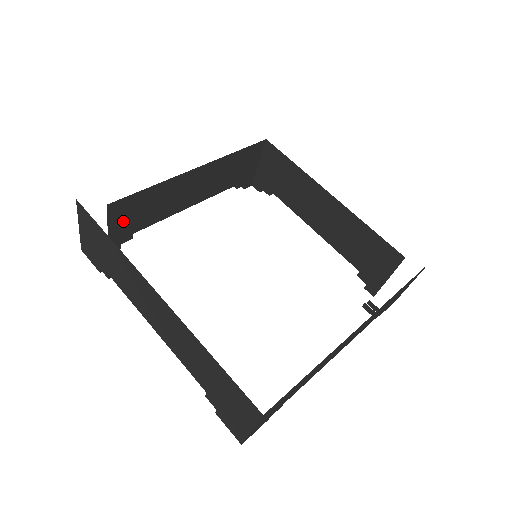
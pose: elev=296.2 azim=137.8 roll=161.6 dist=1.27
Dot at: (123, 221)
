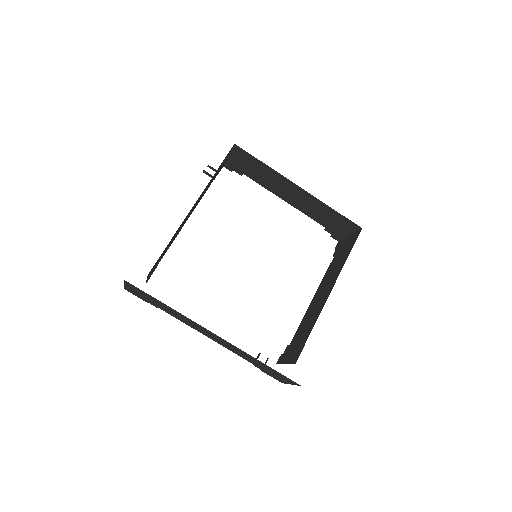
Dot at: occluded
